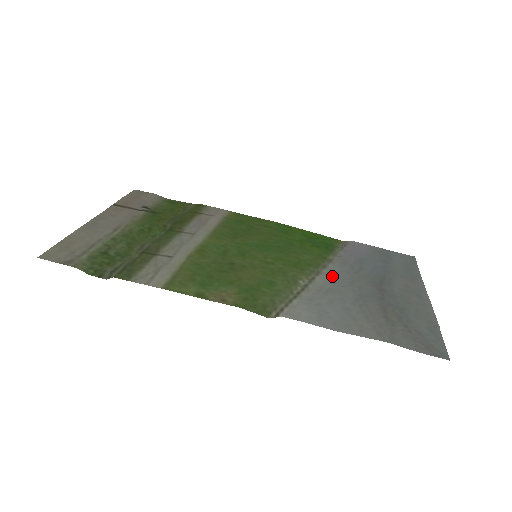
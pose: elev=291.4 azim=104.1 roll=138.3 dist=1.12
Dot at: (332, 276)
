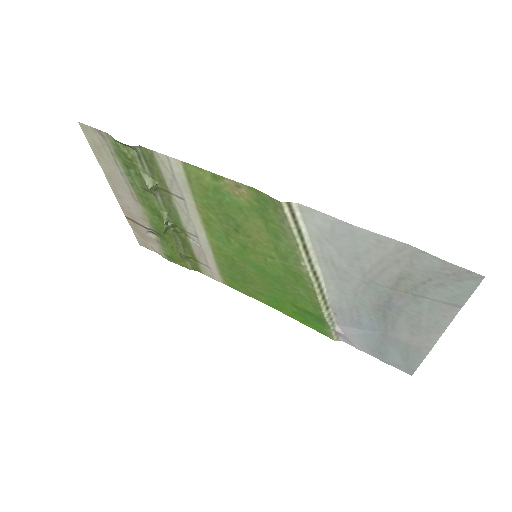
Dot at: (334, 284)
